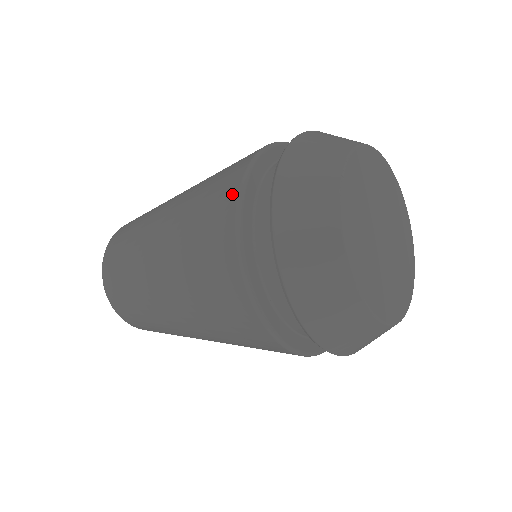
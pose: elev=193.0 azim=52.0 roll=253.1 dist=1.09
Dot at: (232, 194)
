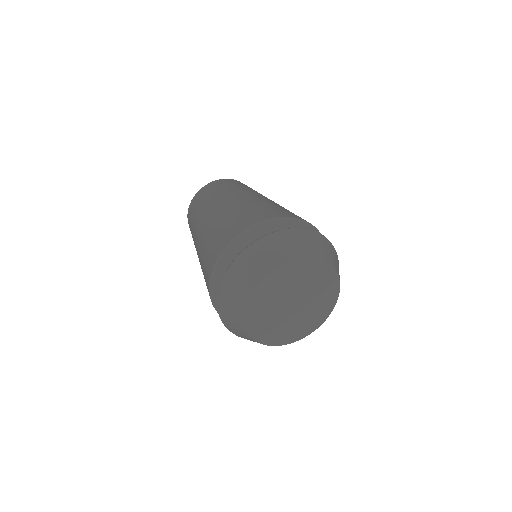
Dot at: (217, 254)
